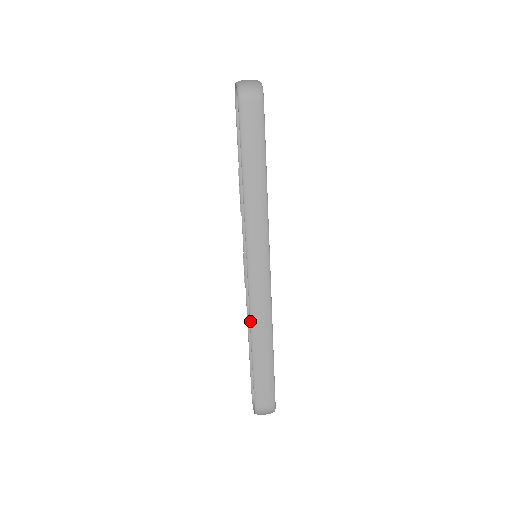
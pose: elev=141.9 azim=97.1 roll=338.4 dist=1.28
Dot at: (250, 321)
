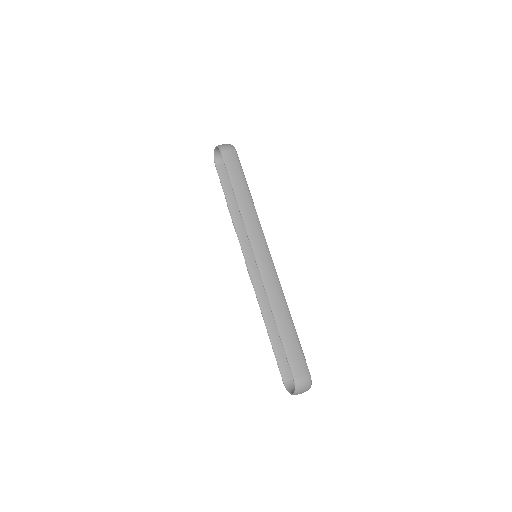
Dot at: (267, 297)
